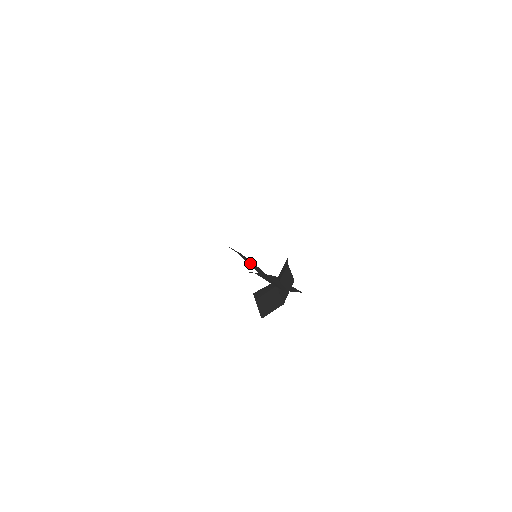
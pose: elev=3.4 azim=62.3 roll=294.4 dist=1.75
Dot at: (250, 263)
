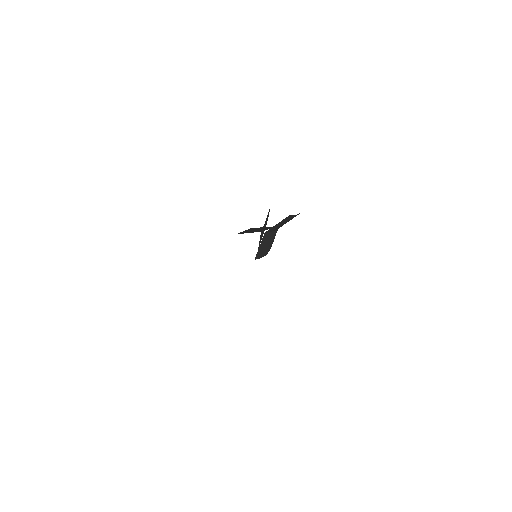
Dot at: occluded
